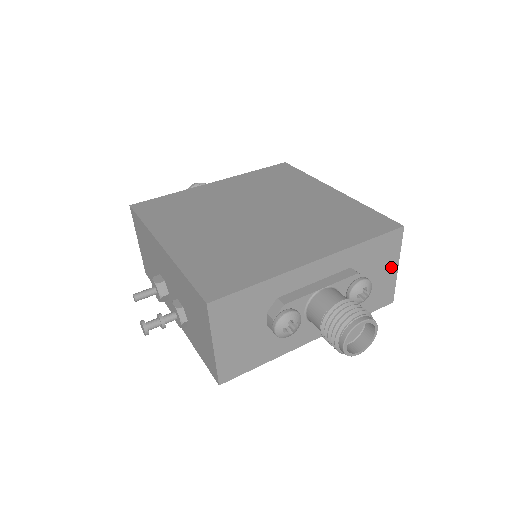
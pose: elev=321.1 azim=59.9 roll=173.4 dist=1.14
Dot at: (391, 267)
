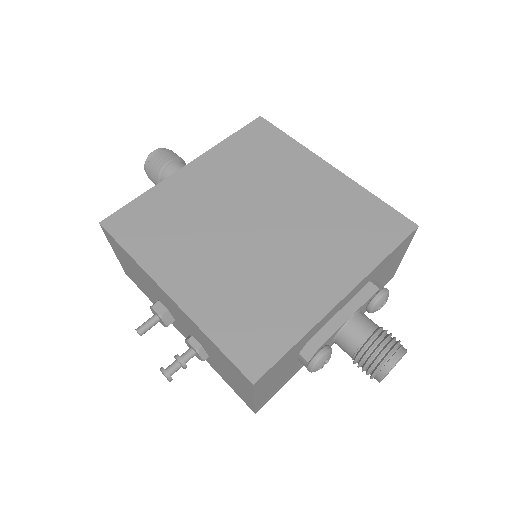
Dot at: (399, 258)
